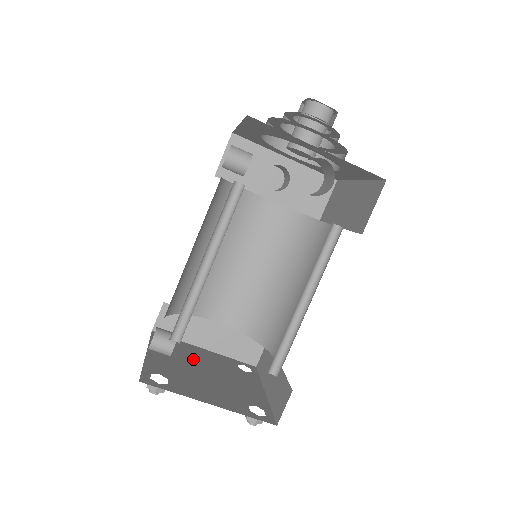
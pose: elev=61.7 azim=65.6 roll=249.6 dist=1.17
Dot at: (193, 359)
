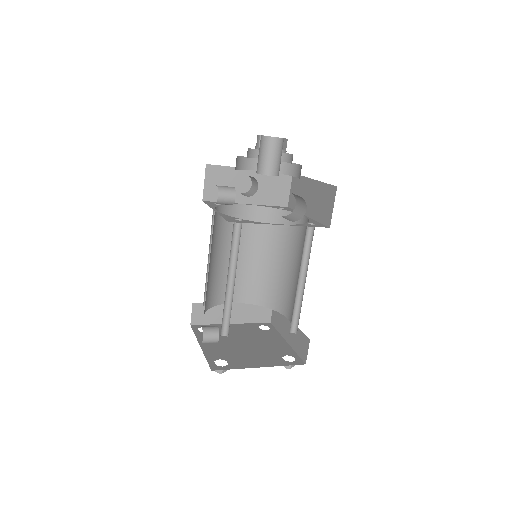
Dot at: (230, 336)
